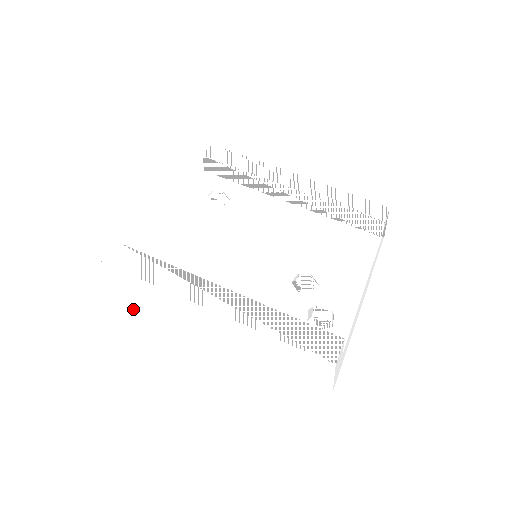
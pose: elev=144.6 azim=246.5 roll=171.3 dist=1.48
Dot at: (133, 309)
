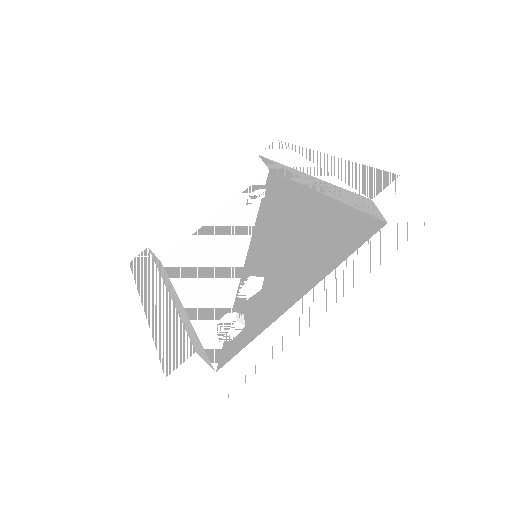
Dot at: occluded
